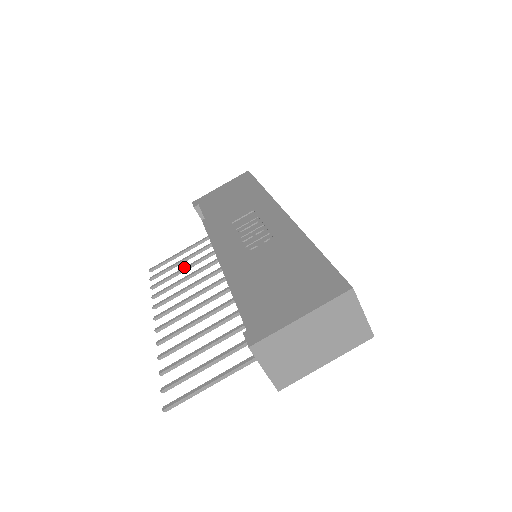
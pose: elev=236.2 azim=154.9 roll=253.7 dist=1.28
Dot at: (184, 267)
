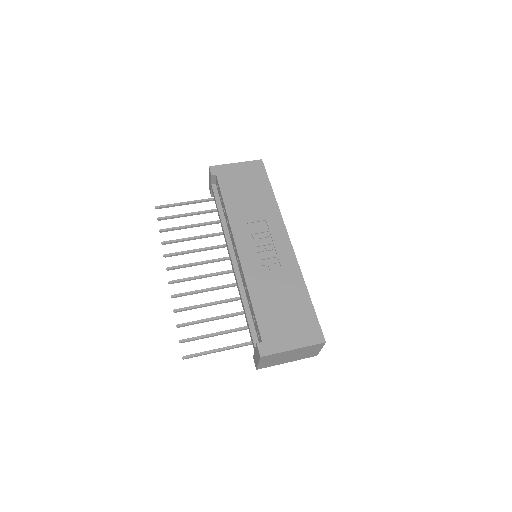
Dot at: (191, 225)
